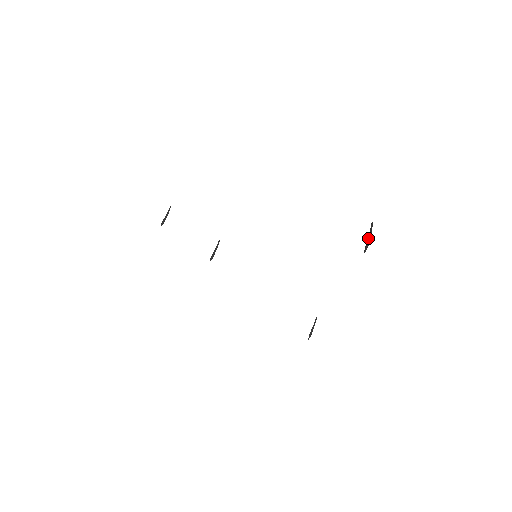
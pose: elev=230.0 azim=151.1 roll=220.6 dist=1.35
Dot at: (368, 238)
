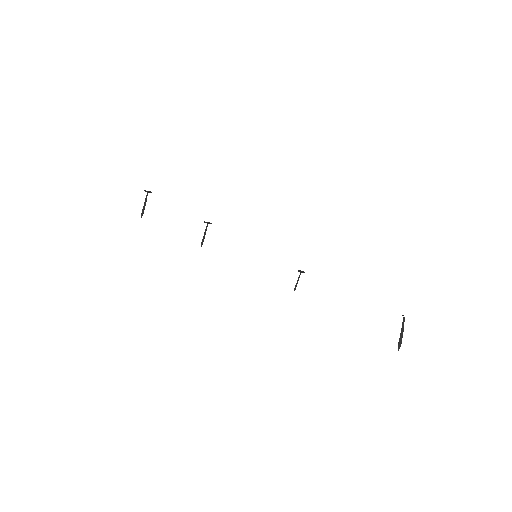
Dot at: (401, 335)
